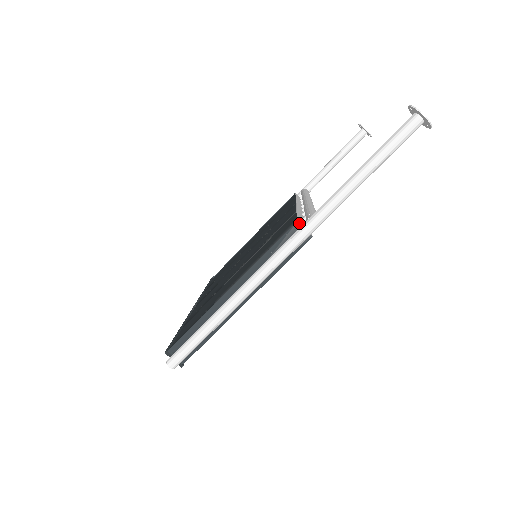
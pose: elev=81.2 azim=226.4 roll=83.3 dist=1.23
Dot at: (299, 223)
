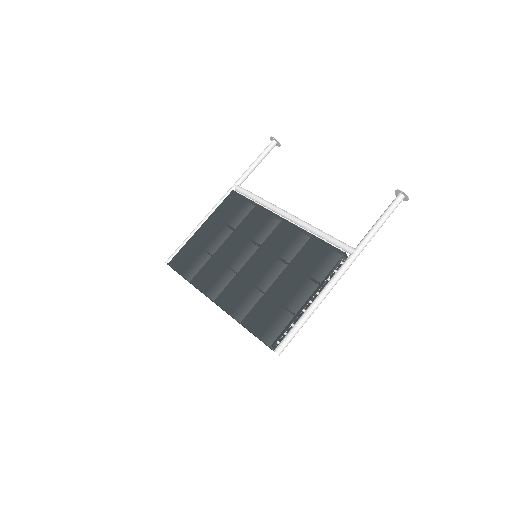
Dot at: occluded
